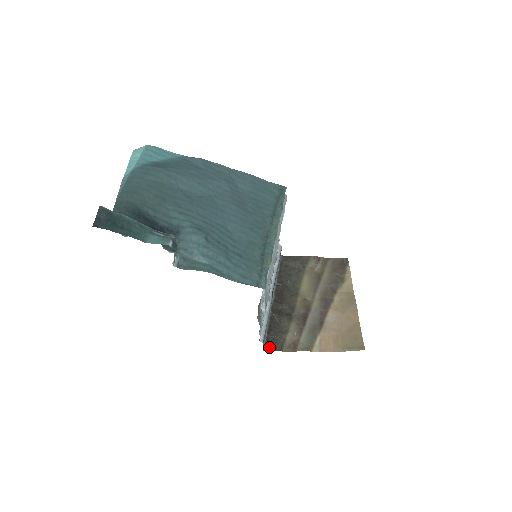
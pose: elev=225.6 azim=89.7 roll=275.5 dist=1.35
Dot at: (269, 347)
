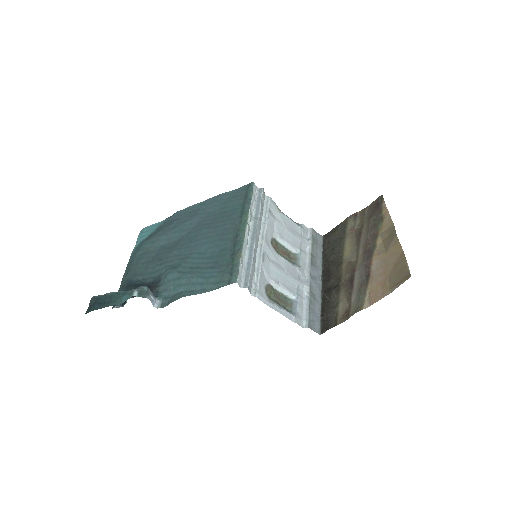
Dot at: (325, 328)
